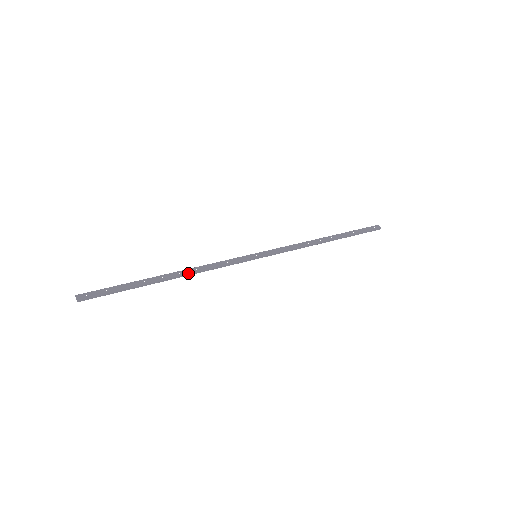
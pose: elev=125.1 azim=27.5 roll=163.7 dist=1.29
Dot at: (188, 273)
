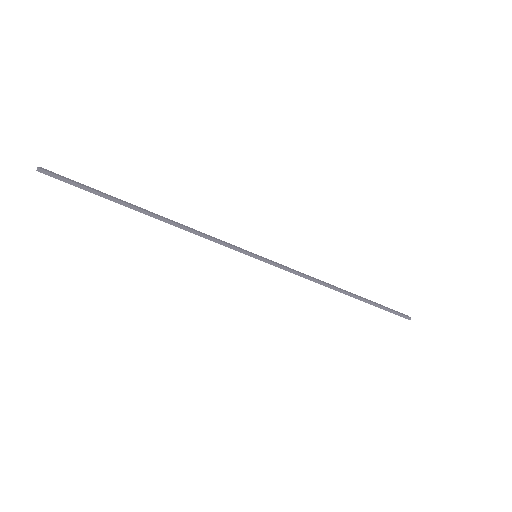
Dot at: (172, 221)
